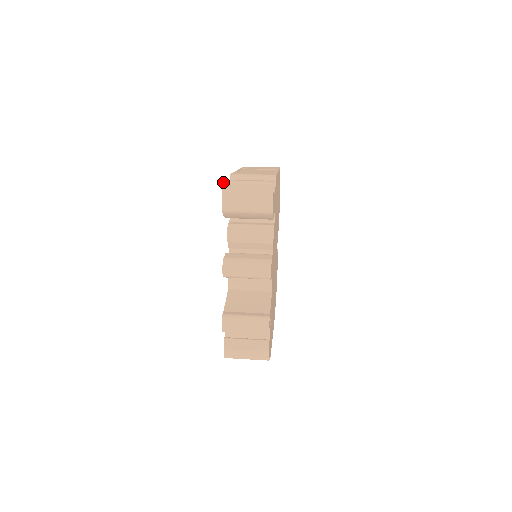
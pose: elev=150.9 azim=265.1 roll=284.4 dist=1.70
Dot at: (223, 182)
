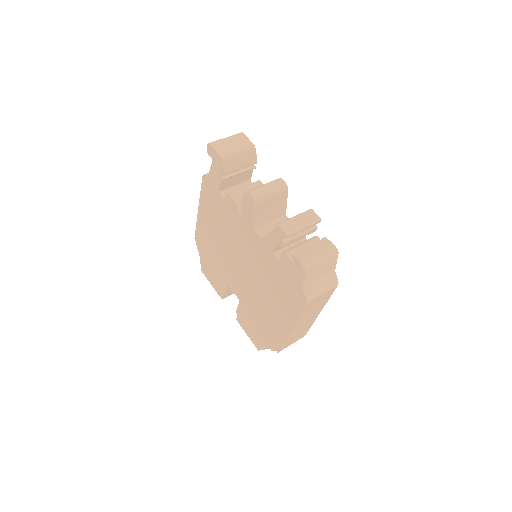
Dot at: (209, 143)
